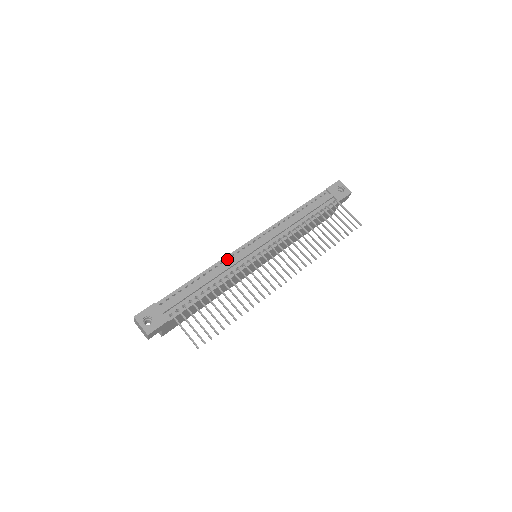
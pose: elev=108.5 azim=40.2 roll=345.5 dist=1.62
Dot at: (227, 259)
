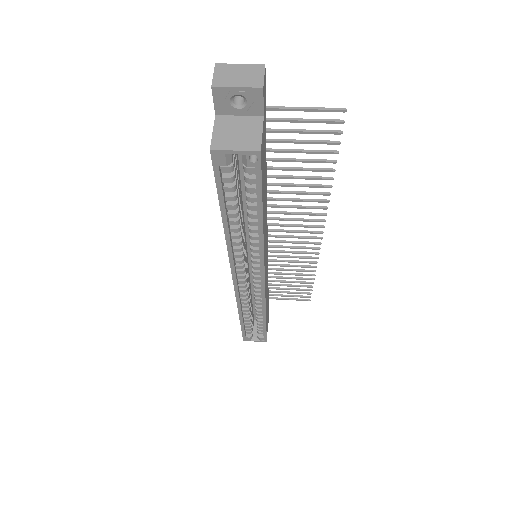
Dot at: occluded
